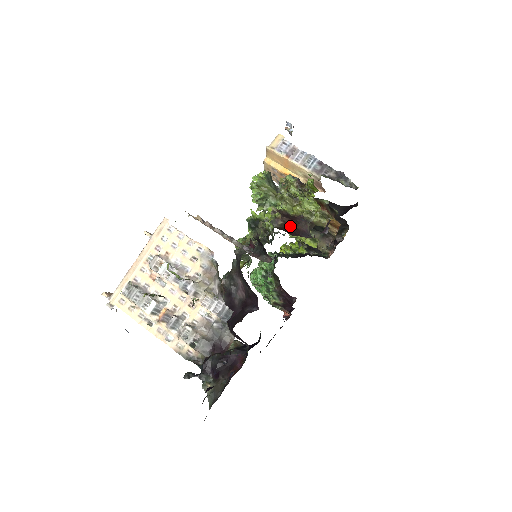
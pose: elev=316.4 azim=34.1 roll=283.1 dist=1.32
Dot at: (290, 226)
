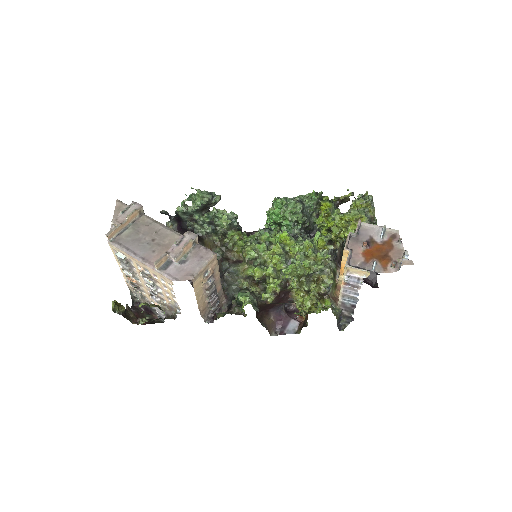
Dot at: (271, 304)
